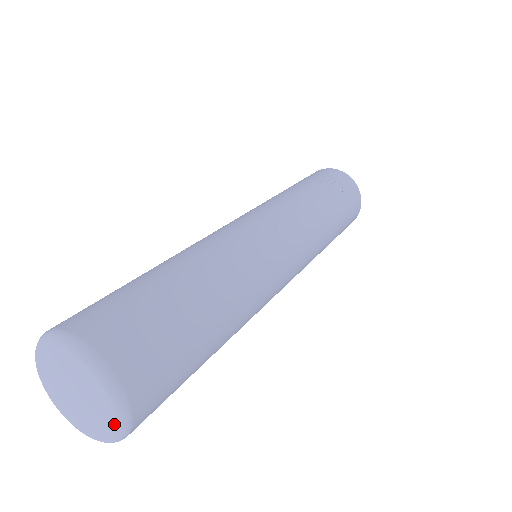
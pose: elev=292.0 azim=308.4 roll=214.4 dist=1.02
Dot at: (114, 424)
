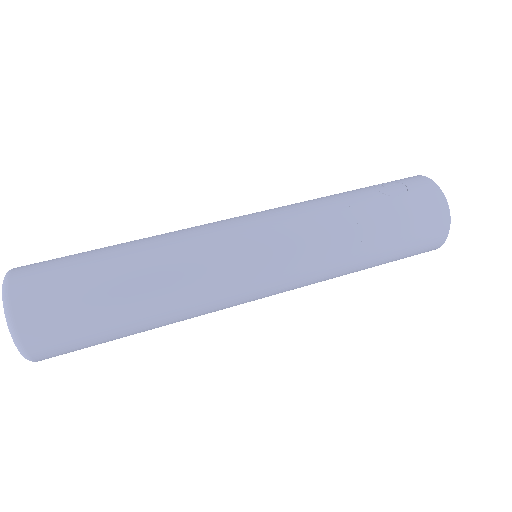
Dot at: (13, 338)
